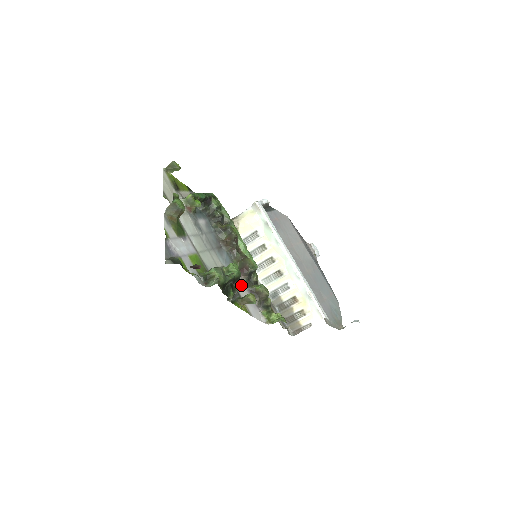
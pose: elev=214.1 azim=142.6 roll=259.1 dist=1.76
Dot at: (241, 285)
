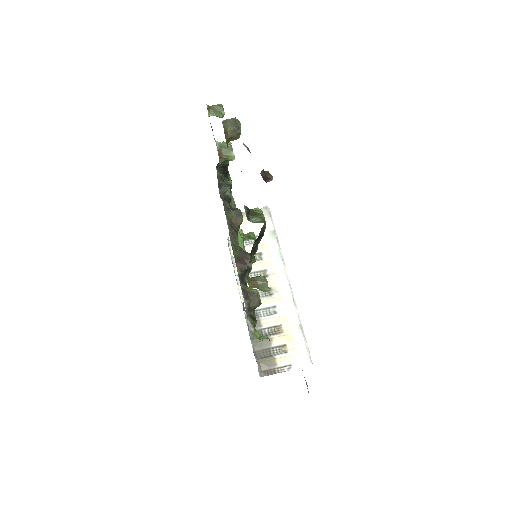
Dot at: occluded
